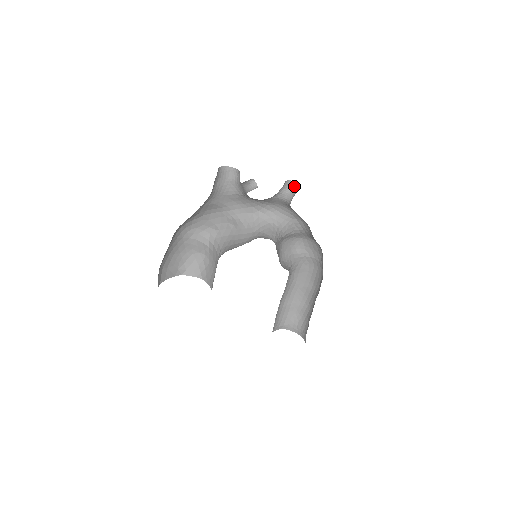
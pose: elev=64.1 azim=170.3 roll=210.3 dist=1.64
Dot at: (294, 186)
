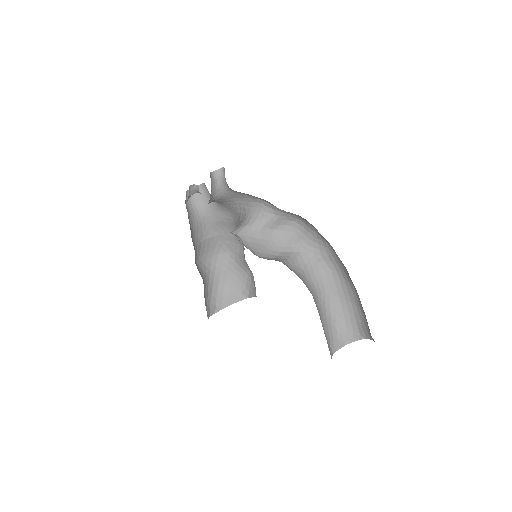
Dot at: (224, 171)
